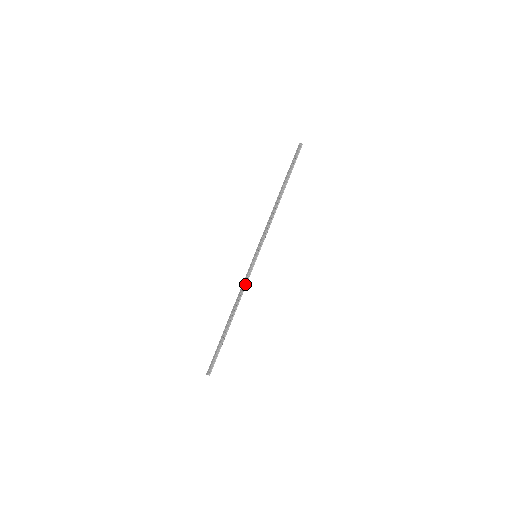
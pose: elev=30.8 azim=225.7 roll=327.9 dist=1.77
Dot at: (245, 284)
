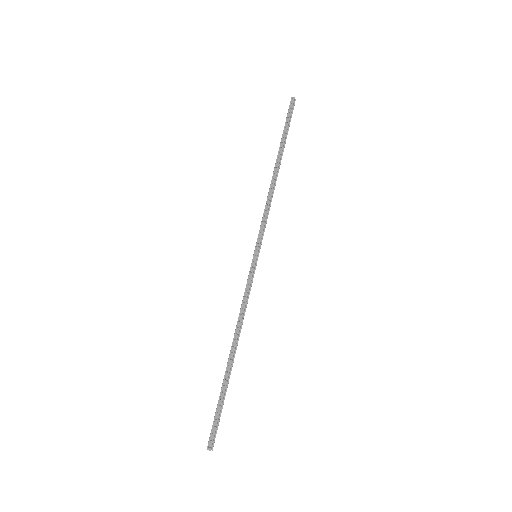
Dot at: (246, 299)
